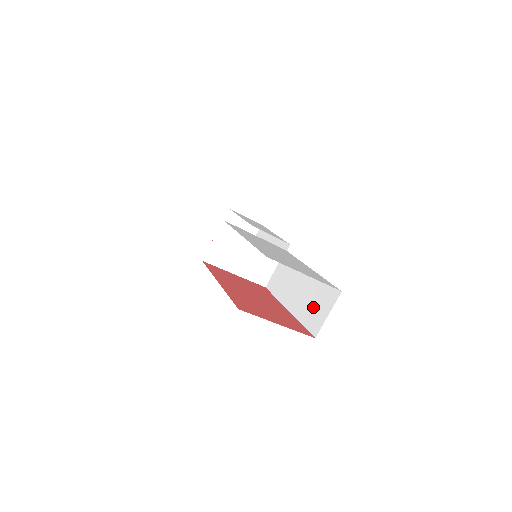
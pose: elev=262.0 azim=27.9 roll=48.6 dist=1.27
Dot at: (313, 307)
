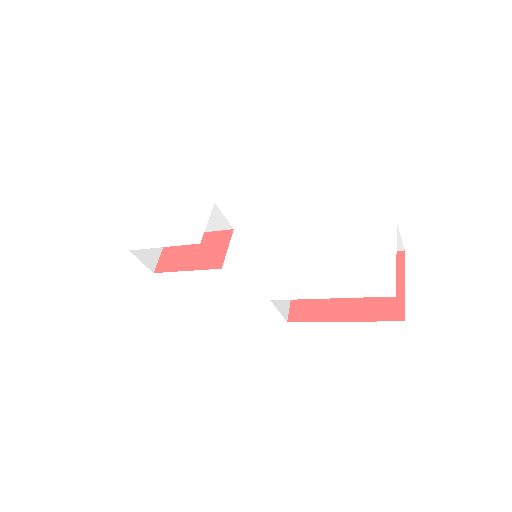
Dot at: occluded
